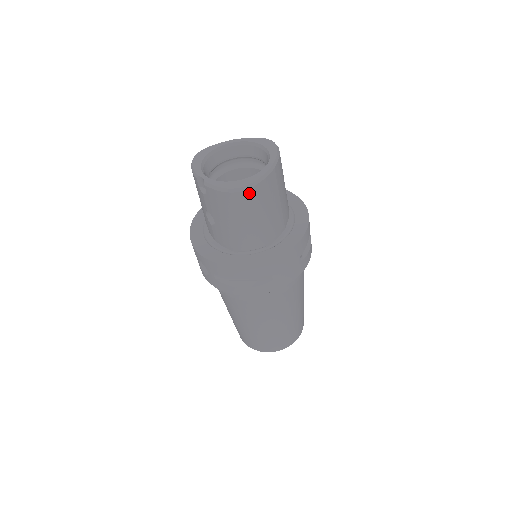
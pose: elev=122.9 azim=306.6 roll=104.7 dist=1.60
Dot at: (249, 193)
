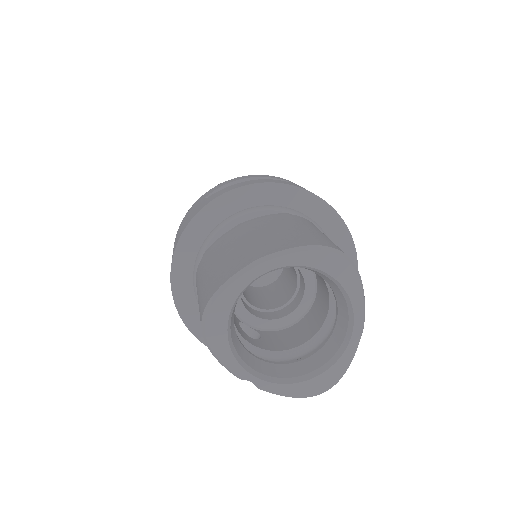
Dot at: occluded
